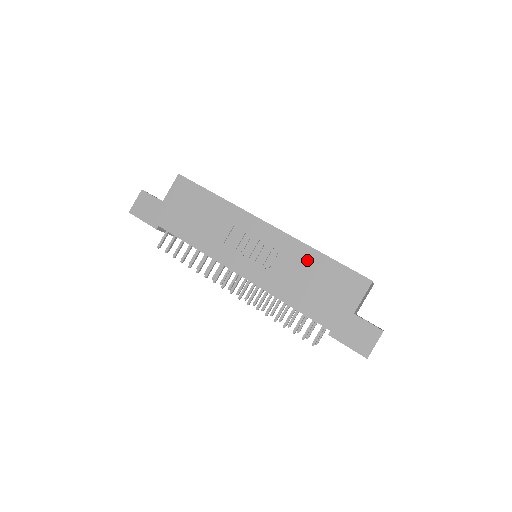
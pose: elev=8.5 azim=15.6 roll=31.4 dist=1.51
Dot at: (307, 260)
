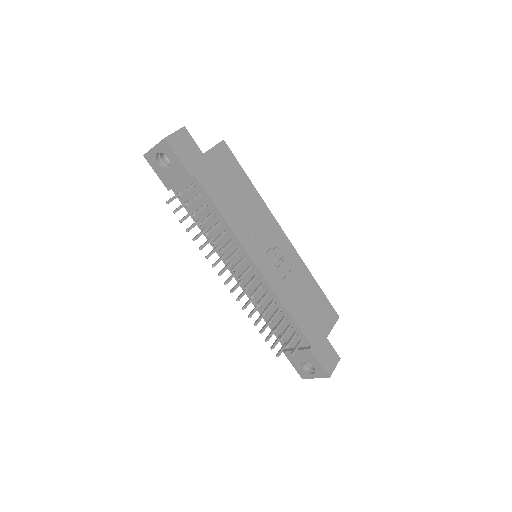
Dot at: (306, 280)
